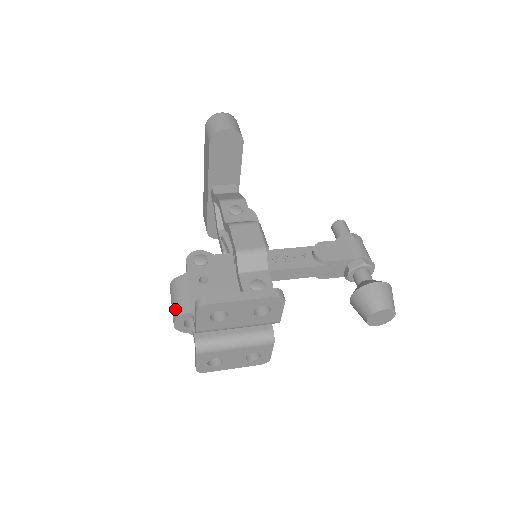
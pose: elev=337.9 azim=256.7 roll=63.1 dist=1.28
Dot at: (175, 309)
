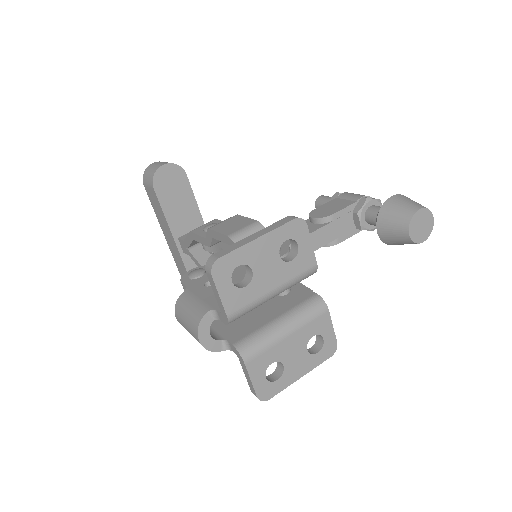
Dot at: (191, 322)
